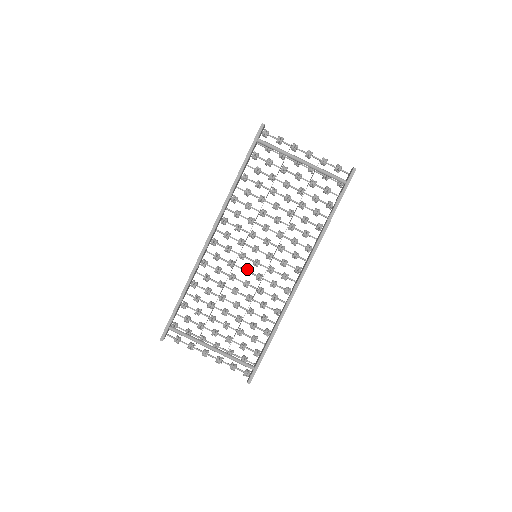
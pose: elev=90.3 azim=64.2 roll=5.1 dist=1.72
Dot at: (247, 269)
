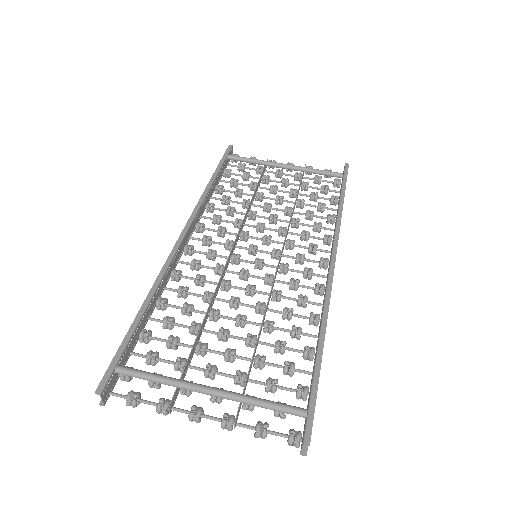
Dot at: (247, 269)
